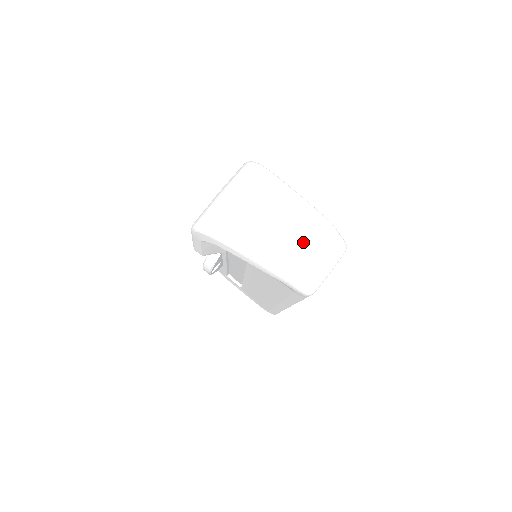
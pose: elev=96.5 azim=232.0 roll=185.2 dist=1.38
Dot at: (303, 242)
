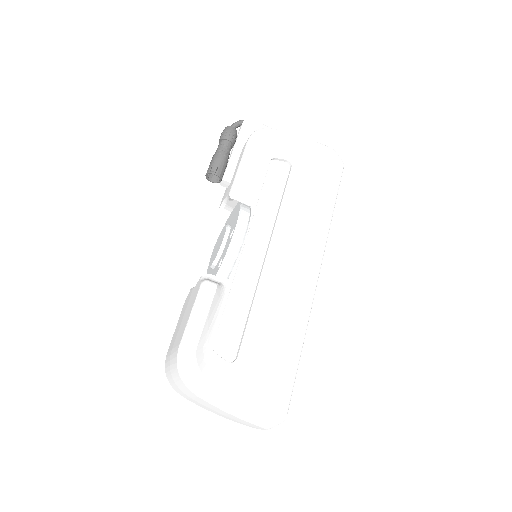
Dot at: (243, 423)
